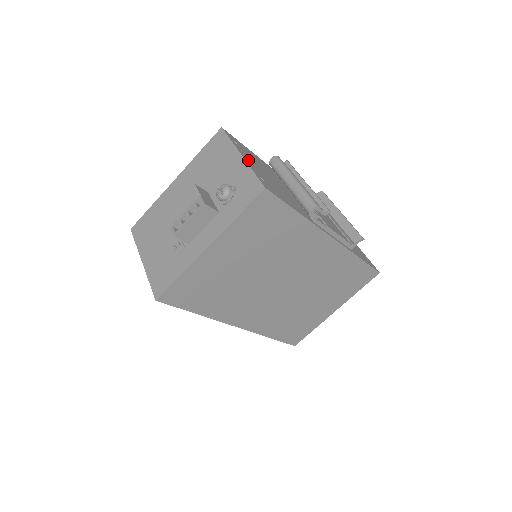
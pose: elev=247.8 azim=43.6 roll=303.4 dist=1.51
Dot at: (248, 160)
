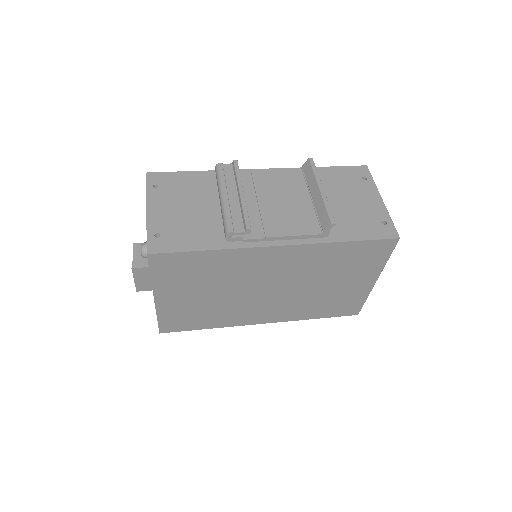
Dot at: (156, 210)
